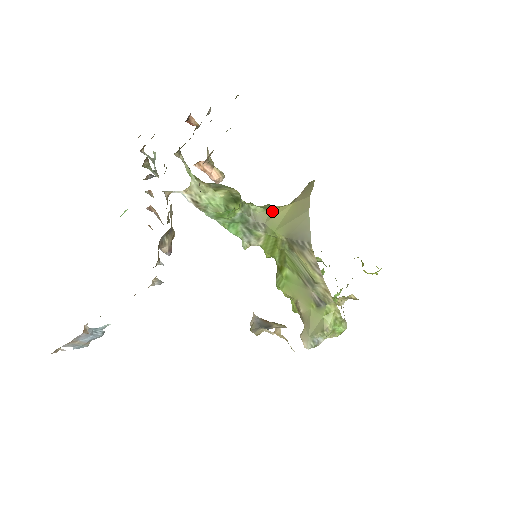
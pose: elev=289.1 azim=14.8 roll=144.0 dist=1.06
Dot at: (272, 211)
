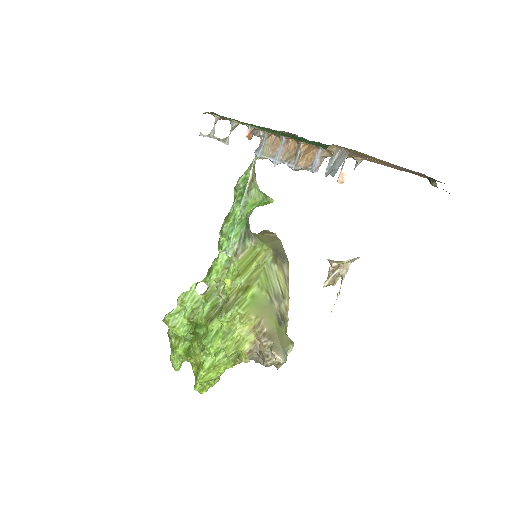
Dot at: (253, 233)
